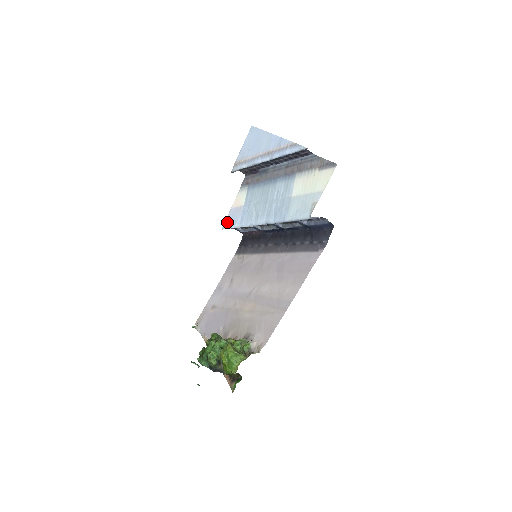
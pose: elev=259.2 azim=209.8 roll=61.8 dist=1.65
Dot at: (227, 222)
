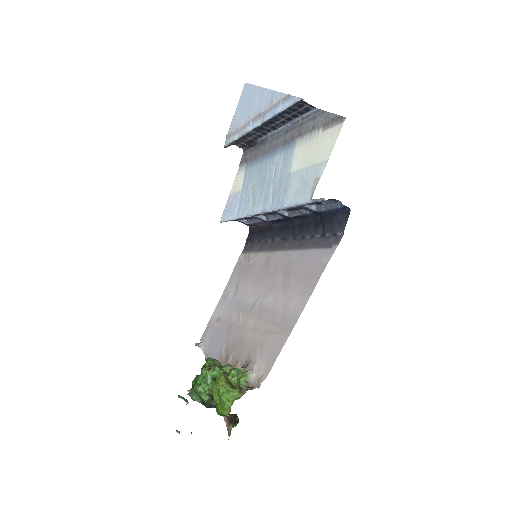
Dot at: (225, 213)
